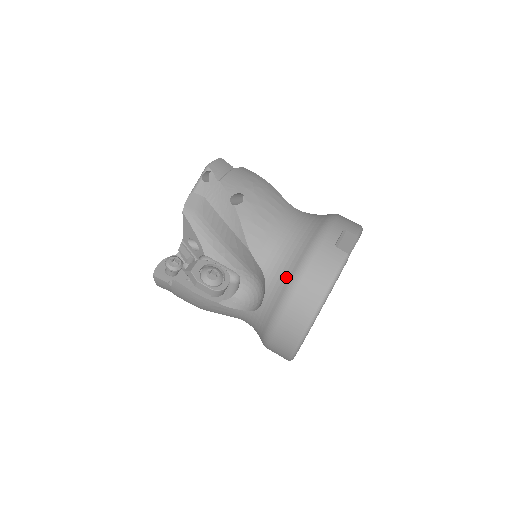
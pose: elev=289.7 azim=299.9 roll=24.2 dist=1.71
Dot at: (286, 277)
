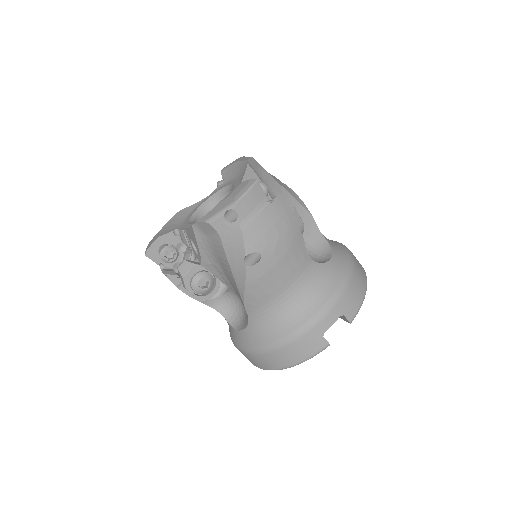
Dot at: (266, 338)
